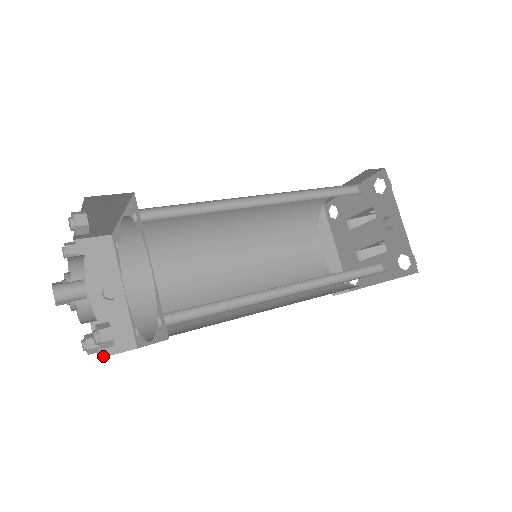
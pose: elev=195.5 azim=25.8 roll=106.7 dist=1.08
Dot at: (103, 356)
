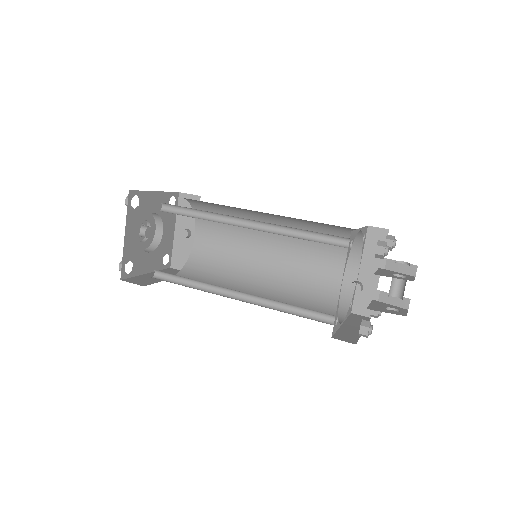
Dot at: (173, 267)
